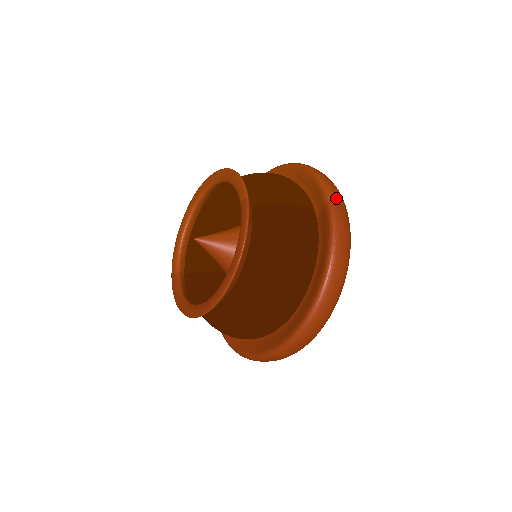
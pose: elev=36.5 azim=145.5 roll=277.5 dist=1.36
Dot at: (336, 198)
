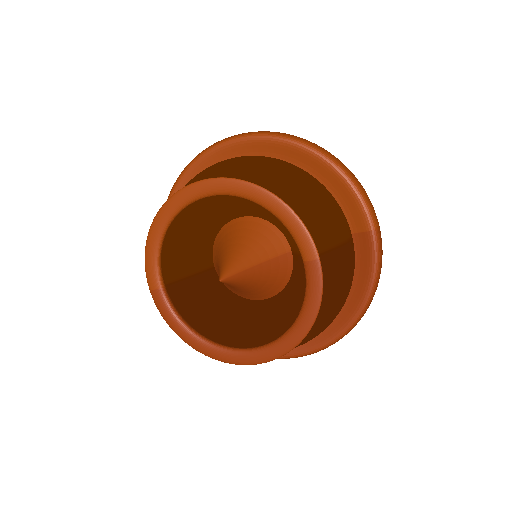
Dot at: (377, 221)
